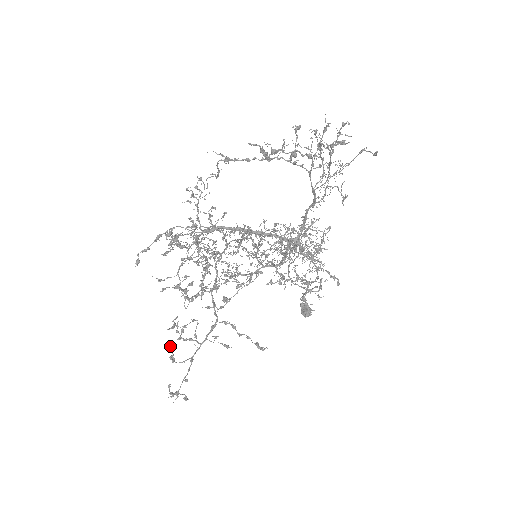
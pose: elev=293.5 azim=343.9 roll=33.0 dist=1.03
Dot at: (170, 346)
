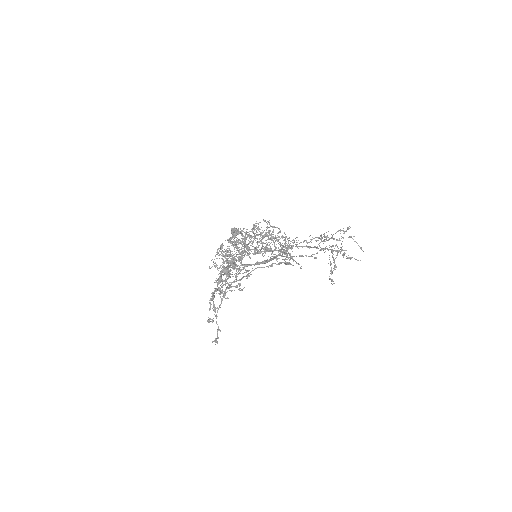
Dot at: (213, 320)
